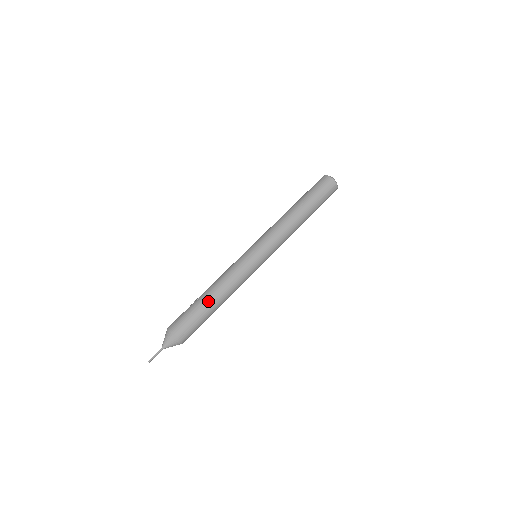
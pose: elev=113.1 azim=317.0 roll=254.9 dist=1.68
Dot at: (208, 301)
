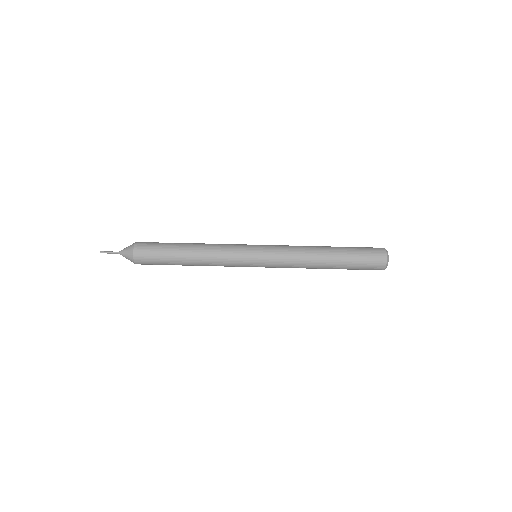
Dot at: (181, 250)
